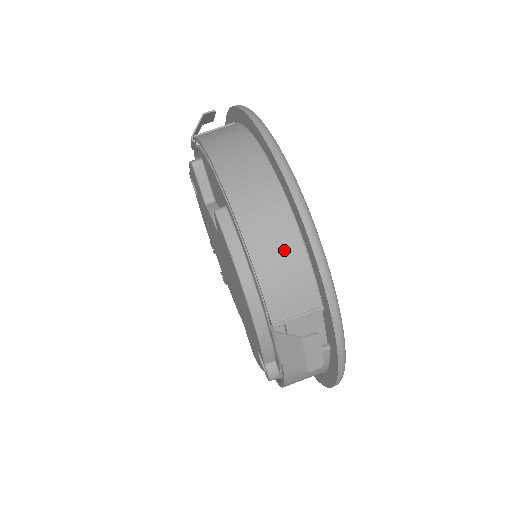
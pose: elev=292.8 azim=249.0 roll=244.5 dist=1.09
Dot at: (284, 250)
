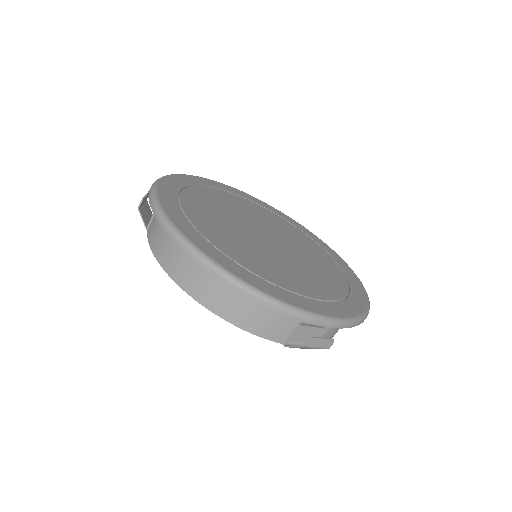
Dot at: (249, 307)
